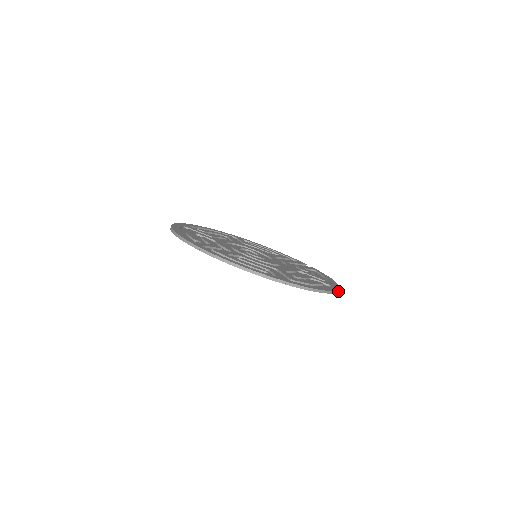
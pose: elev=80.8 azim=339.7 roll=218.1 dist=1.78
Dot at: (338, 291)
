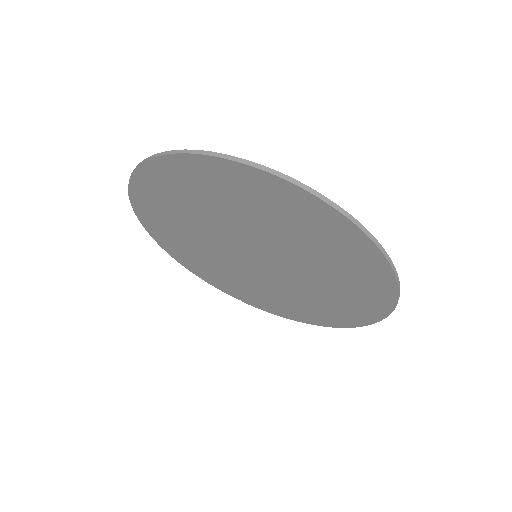
Dot at: (344, 327)
